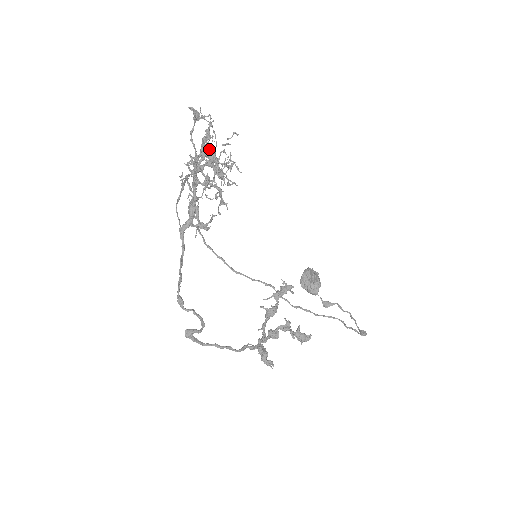
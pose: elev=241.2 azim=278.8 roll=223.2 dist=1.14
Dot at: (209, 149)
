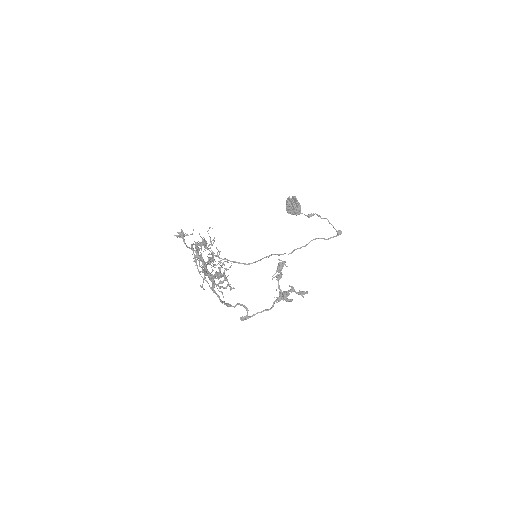
Dot at: (201, 247)
